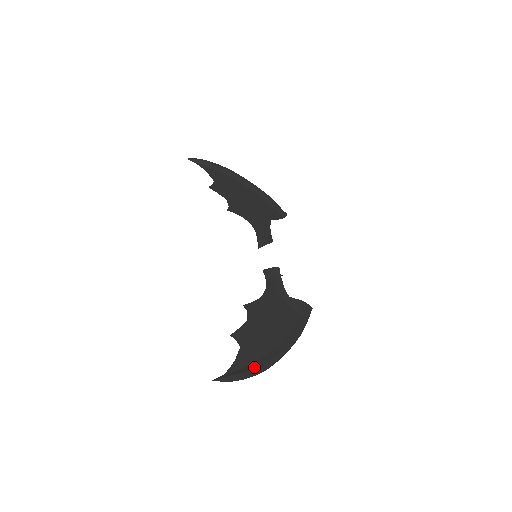
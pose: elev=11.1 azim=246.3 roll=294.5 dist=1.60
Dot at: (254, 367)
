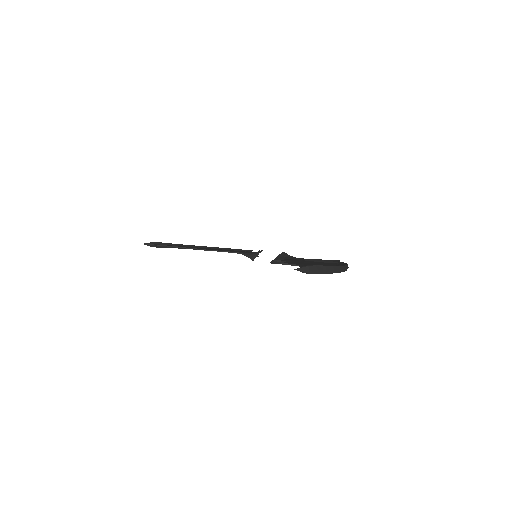
Dot at: occluded
